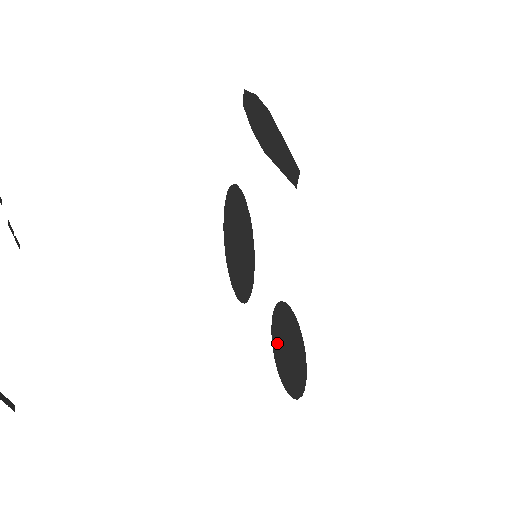
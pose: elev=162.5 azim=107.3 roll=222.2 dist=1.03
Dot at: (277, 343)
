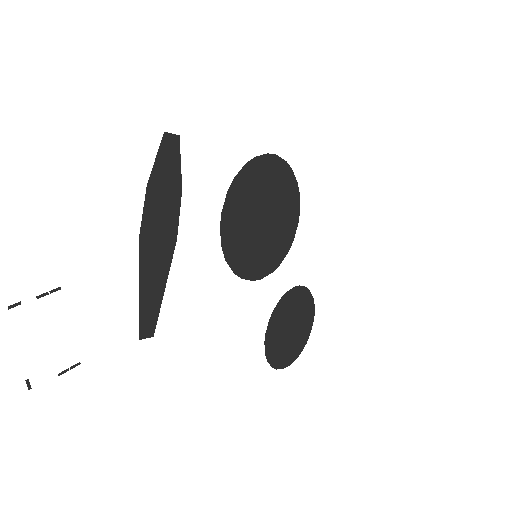
Dot at: (301, 305)
